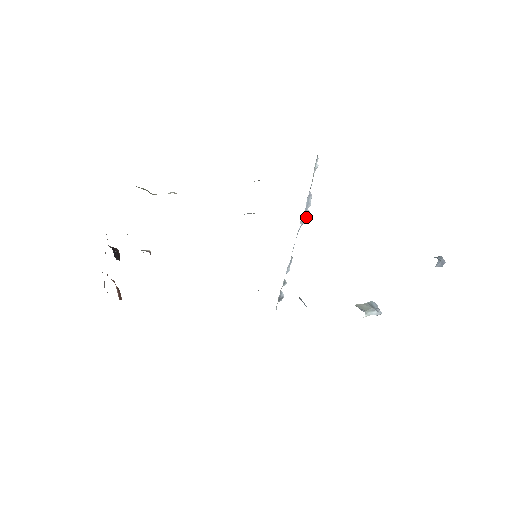
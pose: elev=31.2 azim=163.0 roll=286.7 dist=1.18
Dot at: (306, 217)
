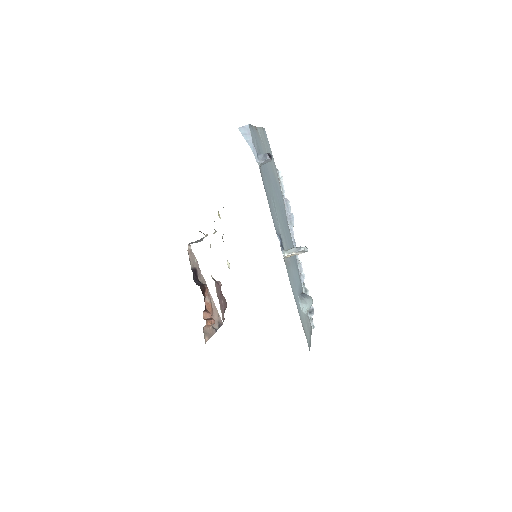
Dot at: (293, 220)
